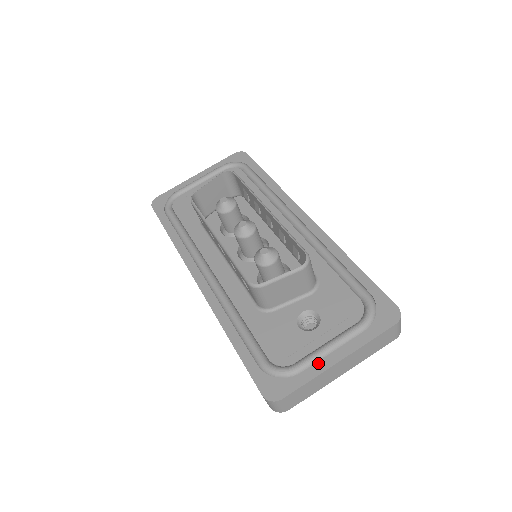
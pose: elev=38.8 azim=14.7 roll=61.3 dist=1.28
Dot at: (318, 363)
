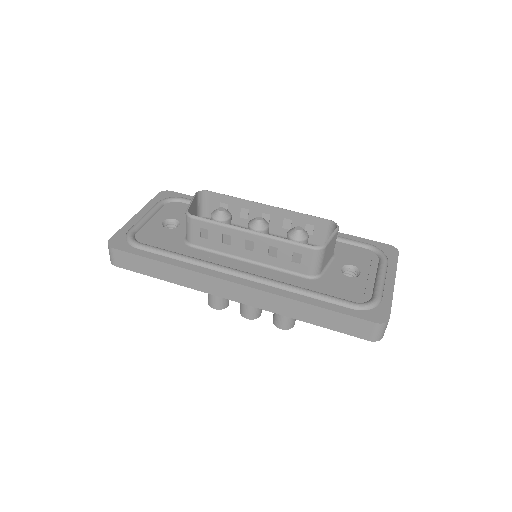
Dot at: (385, 289)
